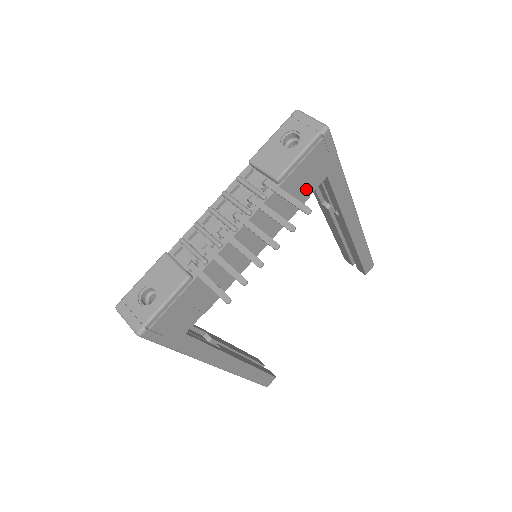
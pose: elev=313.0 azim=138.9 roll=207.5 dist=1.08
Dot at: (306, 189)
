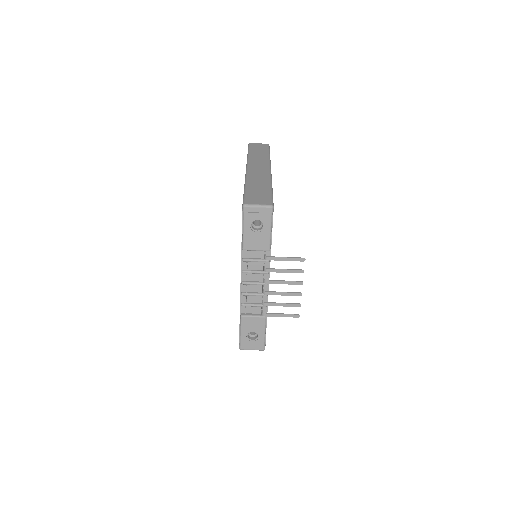
Dot at: occluded
